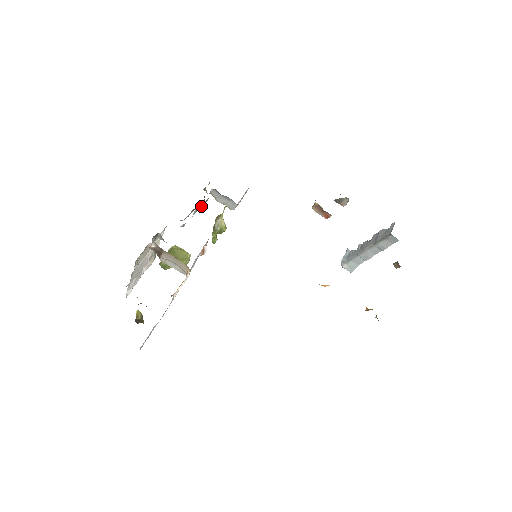
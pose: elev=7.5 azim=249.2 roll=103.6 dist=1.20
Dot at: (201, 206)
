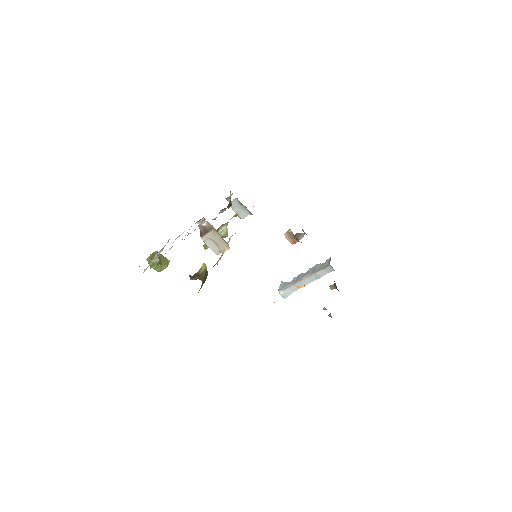
Dot at: (228, 208)
